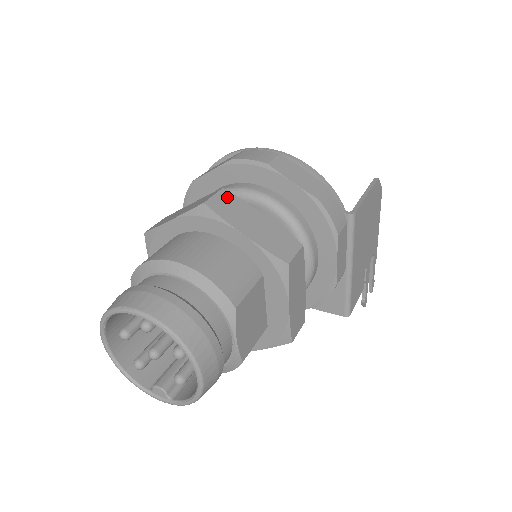
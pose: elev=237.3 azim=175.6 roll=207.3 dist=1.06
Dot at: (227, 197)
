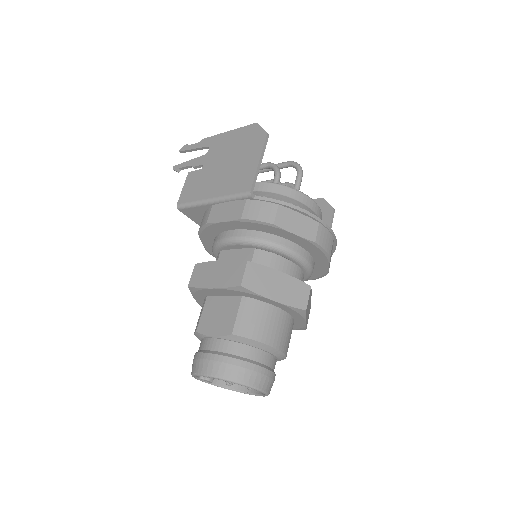
Dot at: (310, 294)
